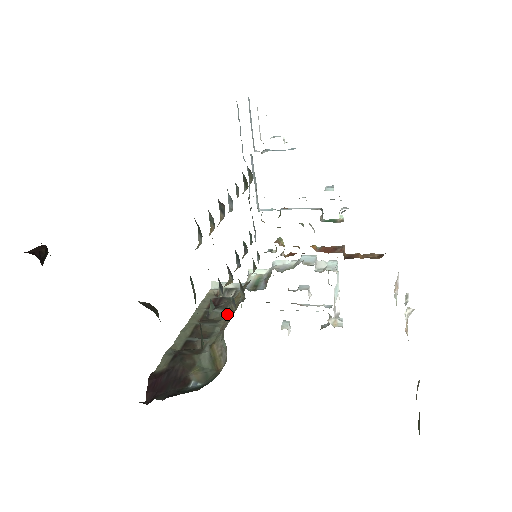
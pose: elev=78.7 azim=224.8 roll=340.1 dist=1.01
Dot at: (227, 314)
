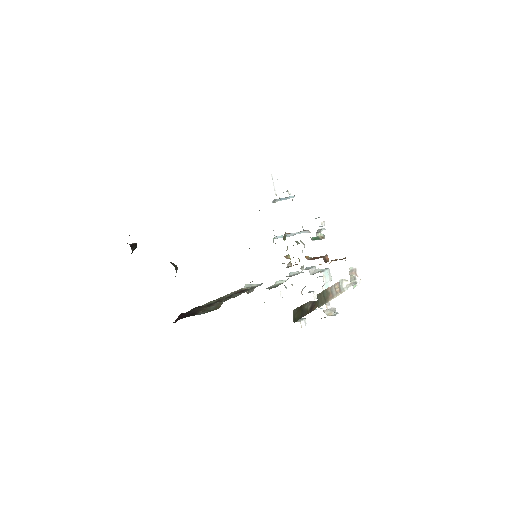
Dot at: occluded
